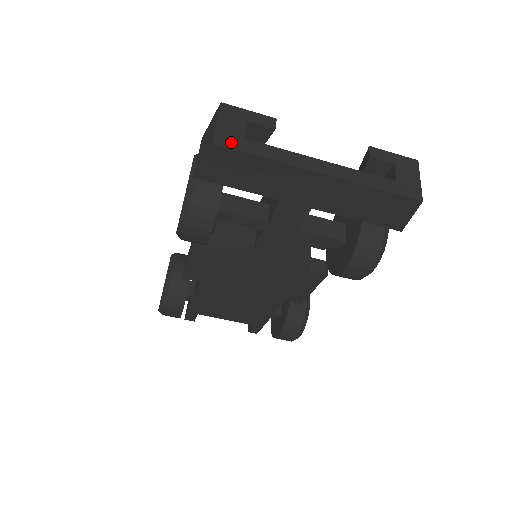
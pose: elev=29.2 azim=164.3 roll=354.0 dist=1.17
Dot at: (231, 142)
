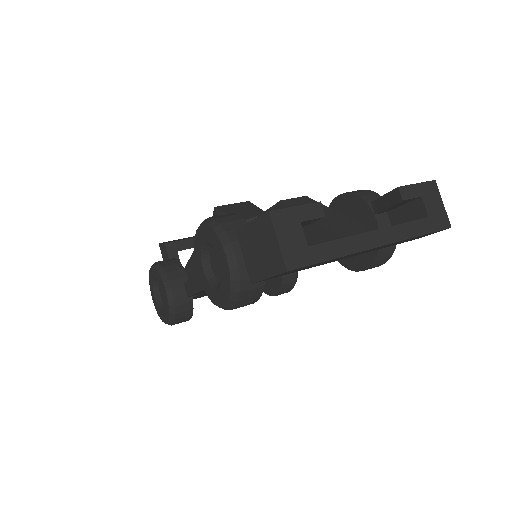
Dot at: (300, 259)
